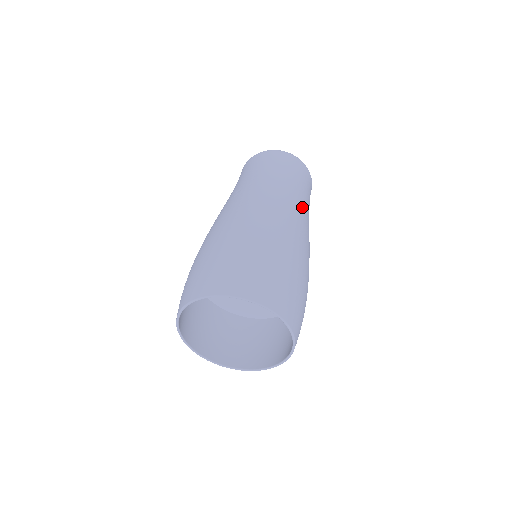
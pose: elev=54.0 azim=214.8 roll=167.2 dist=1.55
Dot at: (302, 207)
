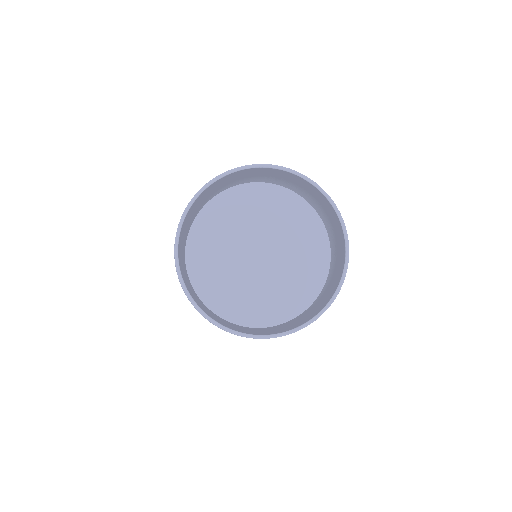
Dot at: occluded
